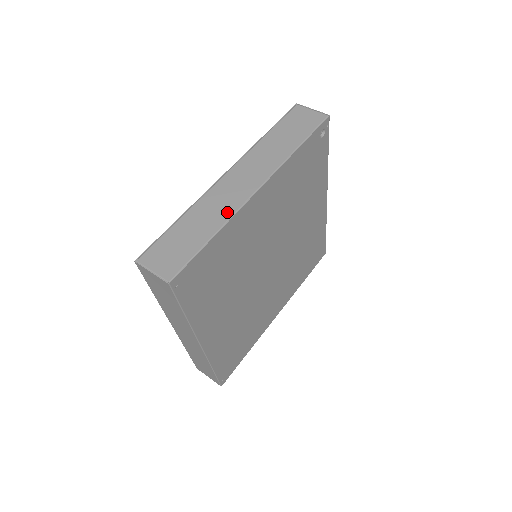
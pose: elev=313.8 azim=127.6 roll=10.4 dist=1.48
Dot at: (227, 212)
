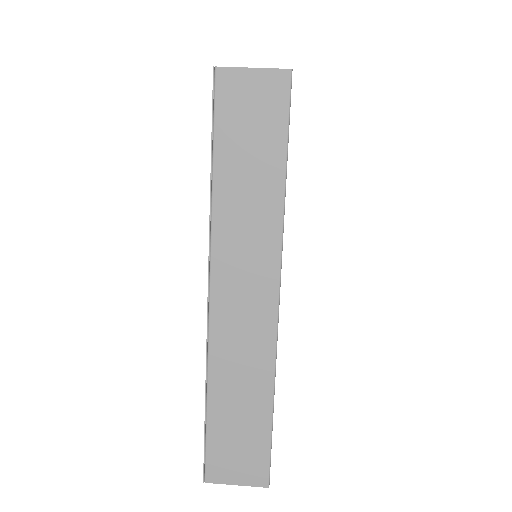
Dot at: occluded
